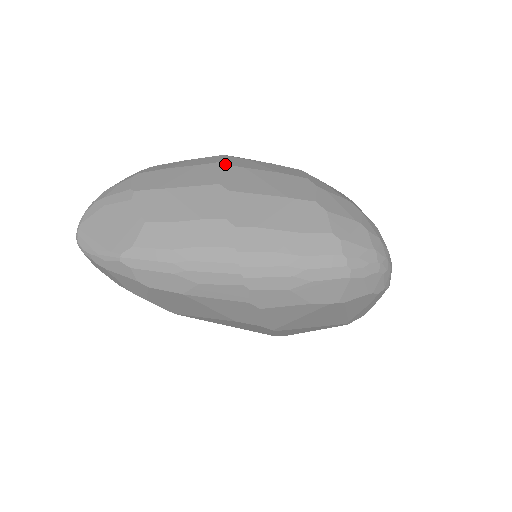
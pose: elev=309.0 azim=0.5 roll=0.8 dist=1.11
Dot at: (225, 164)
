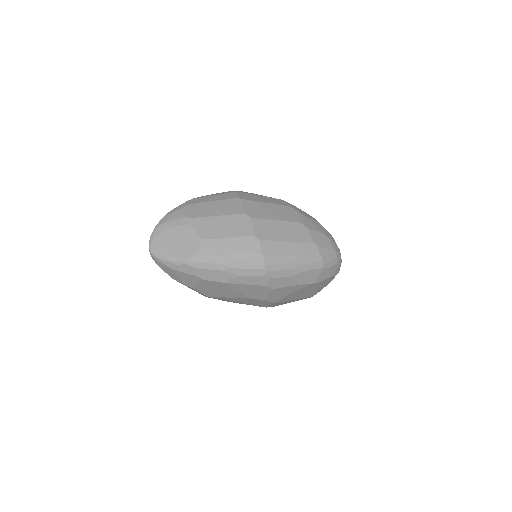
Dot at: (243, 199)
